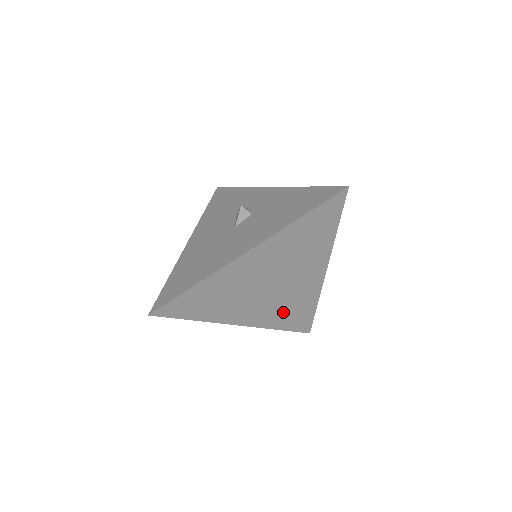
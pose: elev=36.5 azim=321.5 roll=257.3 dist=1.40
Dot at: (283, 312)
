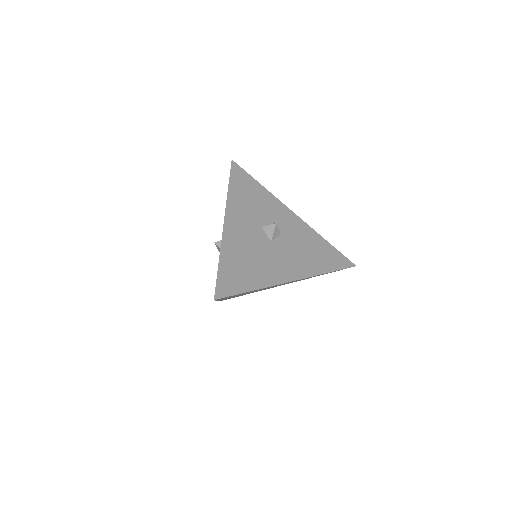
Dot at: (303, 279)
